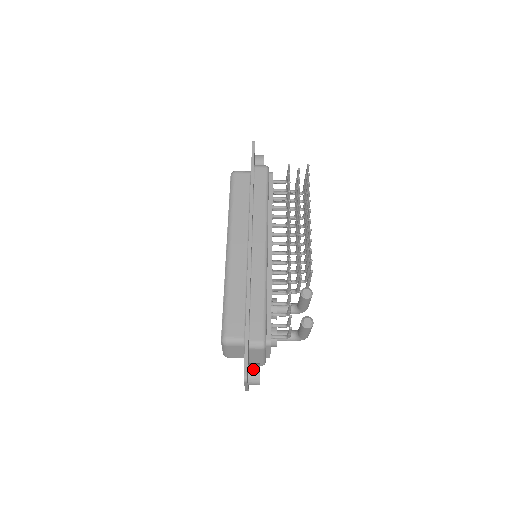
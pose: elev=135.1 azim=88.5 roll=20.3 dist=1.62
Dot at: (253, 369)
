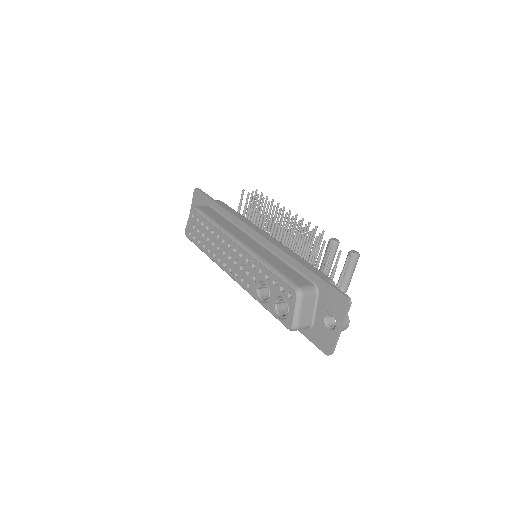
Dot at: occluded
